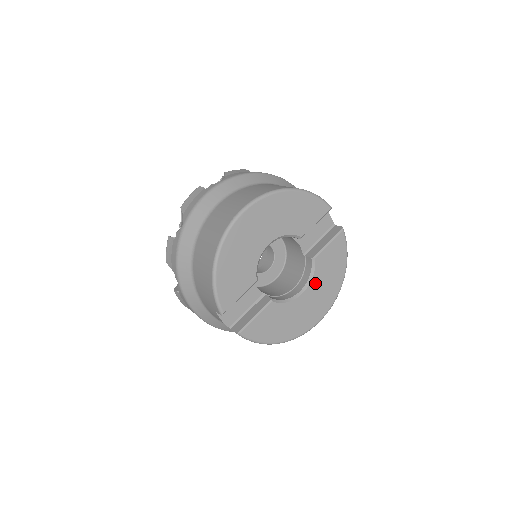
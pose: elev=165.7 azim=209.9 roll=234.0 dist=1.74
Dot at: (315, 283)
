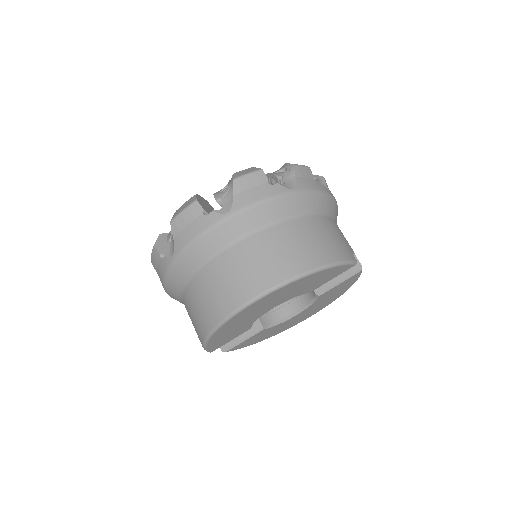
Dot at: (312, 306)
